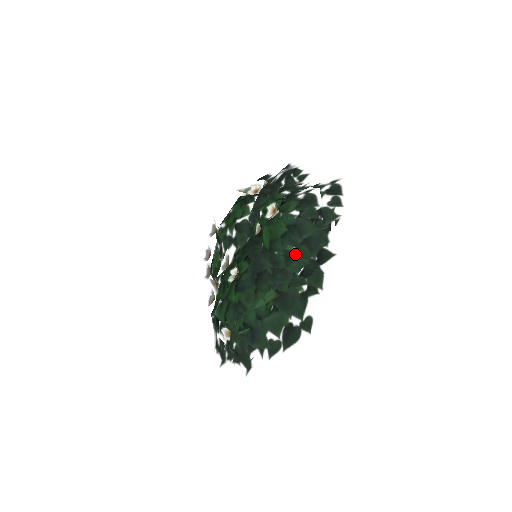
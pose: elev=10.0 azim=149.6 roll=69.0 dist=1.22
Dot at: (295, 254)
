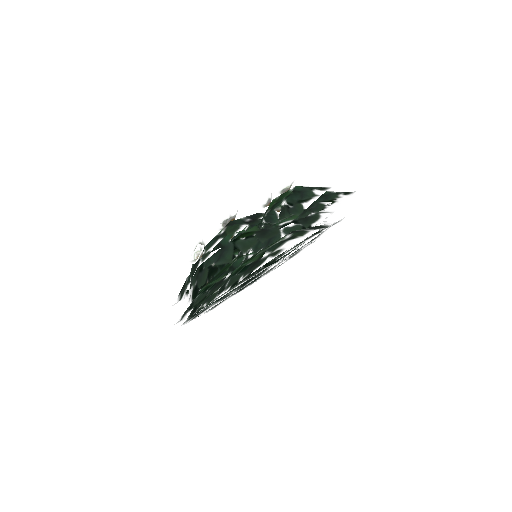
Dot at: (290, 209)
